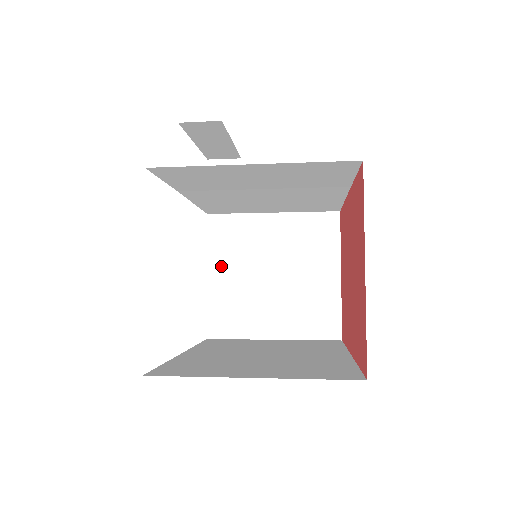
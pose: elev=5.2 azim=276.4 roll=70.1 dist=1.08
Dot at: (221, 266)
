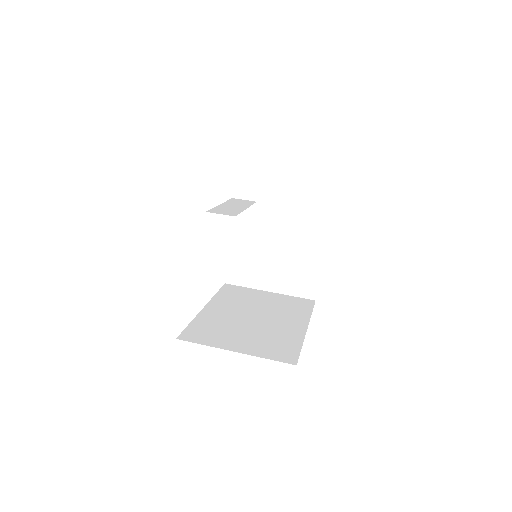
Dot at: (239, 237)
